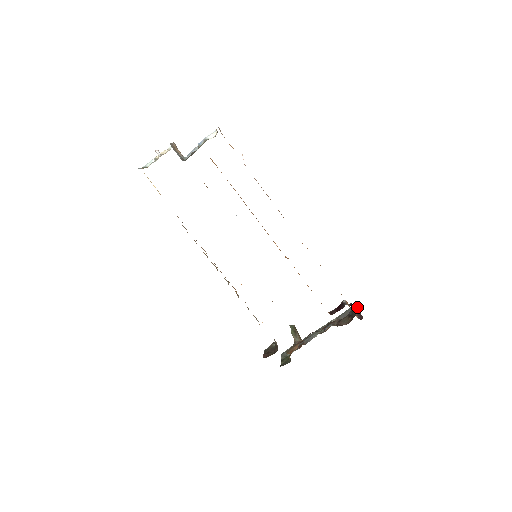
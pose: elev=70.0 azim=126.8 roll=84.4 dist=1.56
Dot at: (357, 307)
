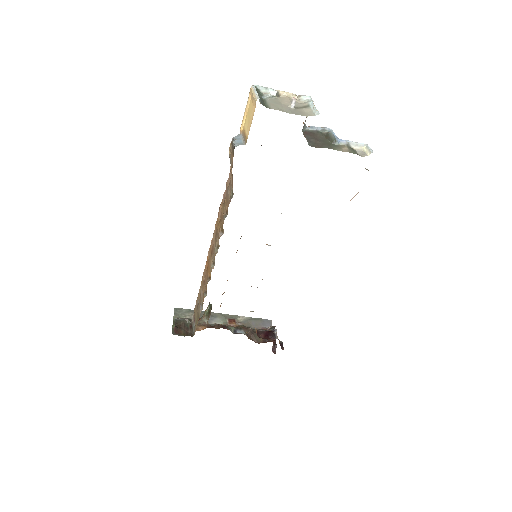
Dot at: occluded
